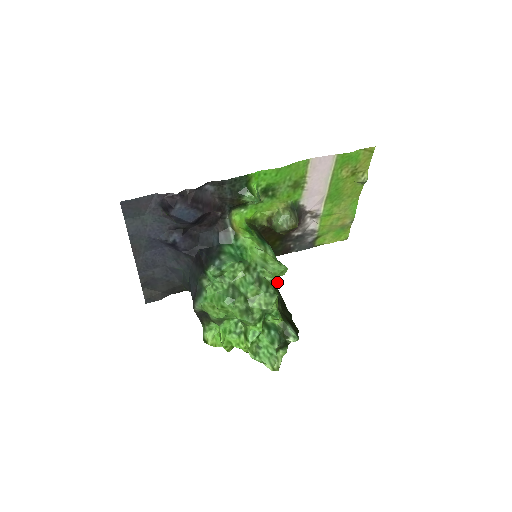
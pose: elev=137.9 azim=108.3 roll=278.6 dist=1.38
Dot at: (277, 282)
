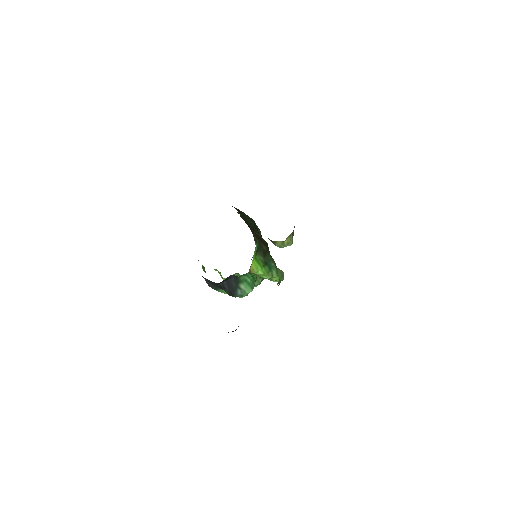
Dot at: occluded
